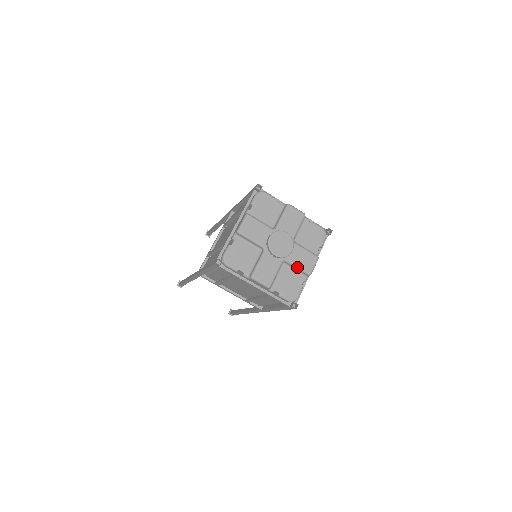
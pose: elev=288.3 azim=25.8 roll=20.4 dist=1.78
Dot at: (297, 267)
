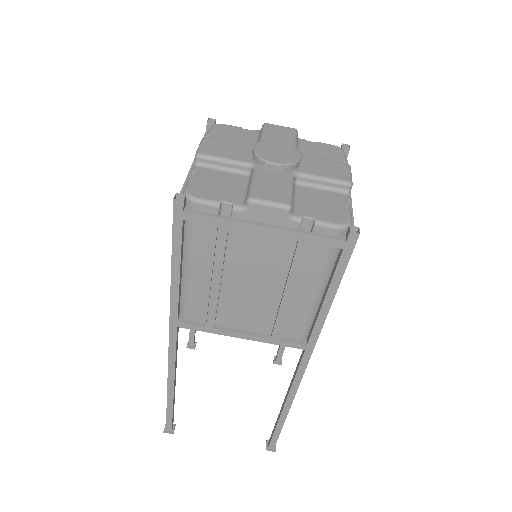
Dot at: (322, 178)
